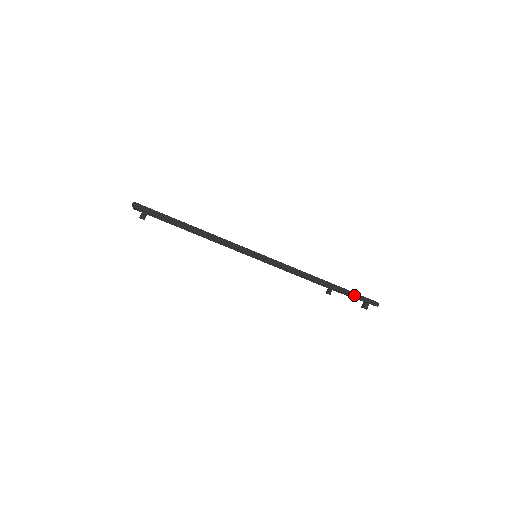
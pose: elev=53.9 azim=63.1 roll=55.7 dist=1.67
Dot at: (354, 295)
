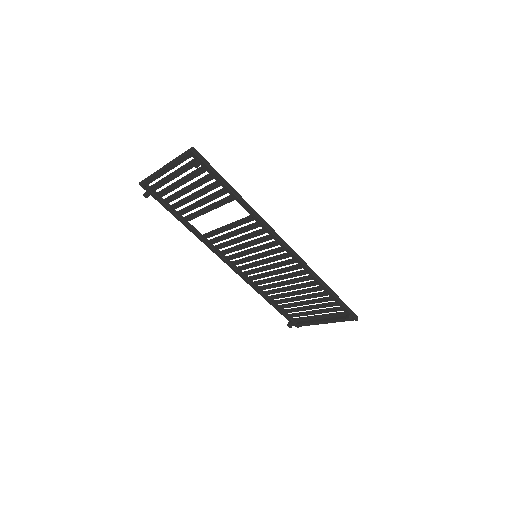
Dot at: (343, 303)
